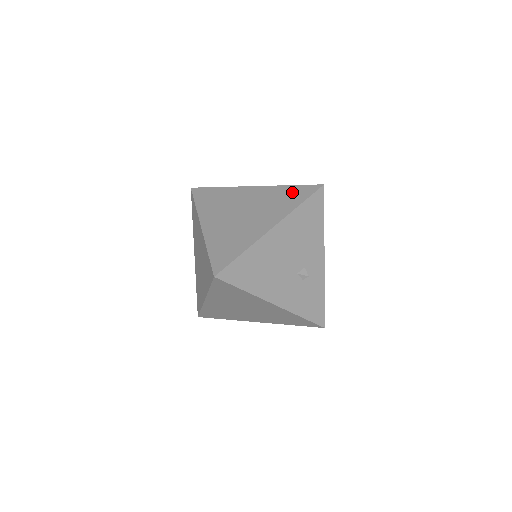
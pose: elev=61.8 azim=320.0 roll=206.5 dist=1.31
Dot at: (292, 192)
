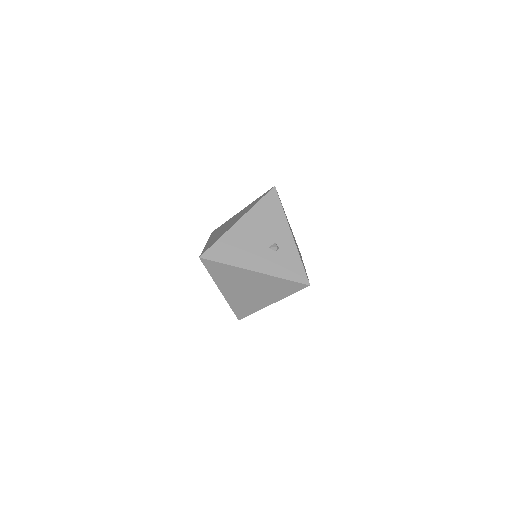
Dot at: (257, 200)
